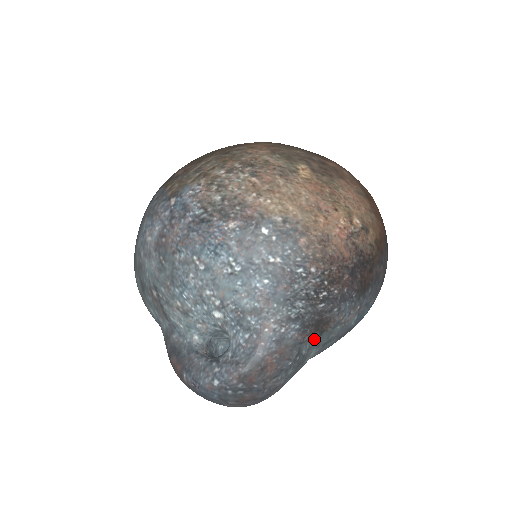
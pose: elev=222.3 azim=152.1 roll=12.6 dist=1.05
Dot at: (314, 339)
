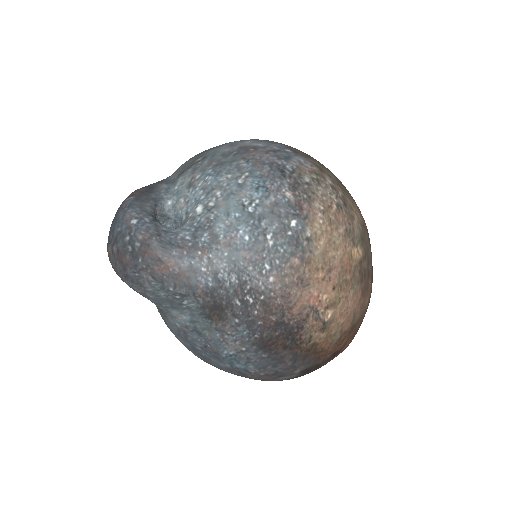
Dot at: (200, 310)
